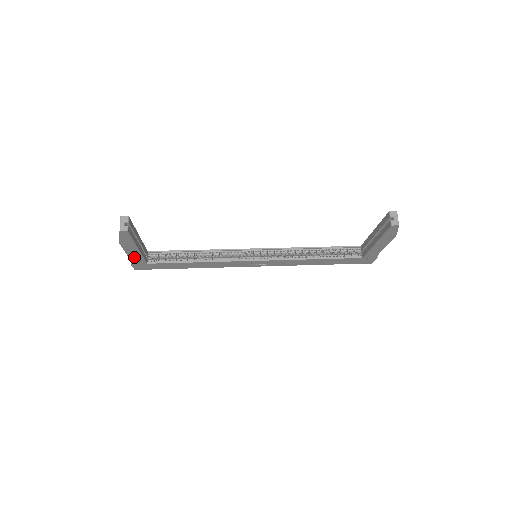
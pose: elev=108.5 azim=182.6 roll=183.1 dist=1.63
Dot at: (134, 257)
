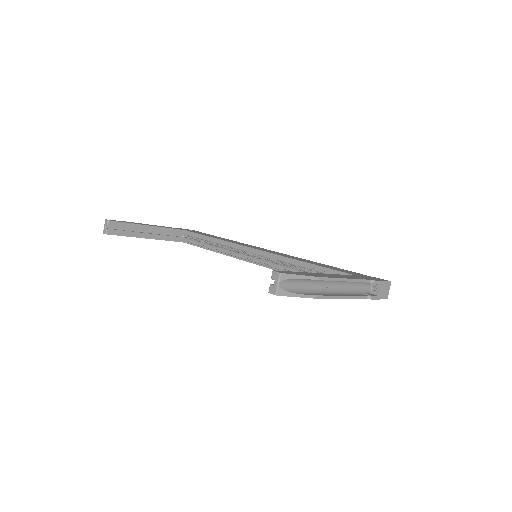
Dot at: occluded
